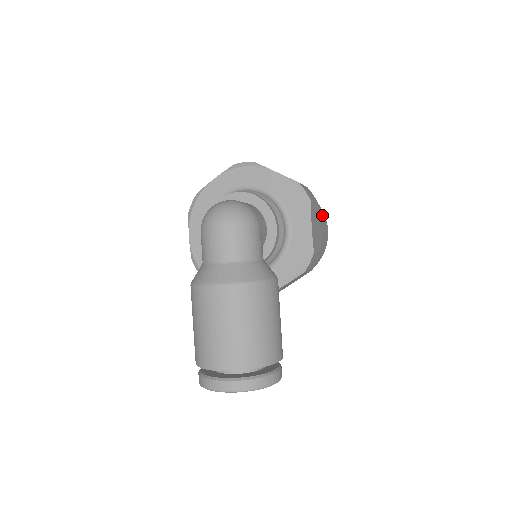
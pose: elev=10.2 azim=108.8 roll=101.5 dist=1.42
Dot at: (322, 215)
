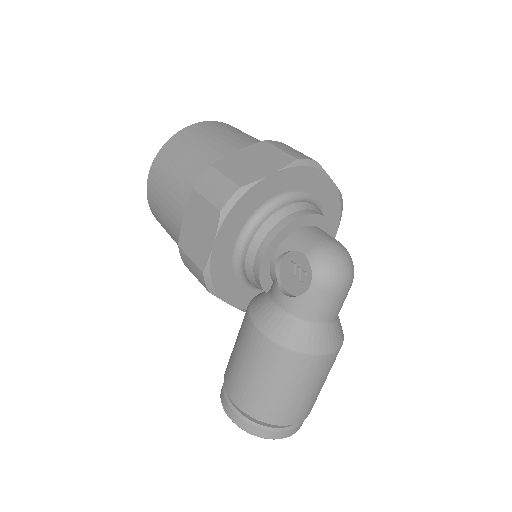
Dot at: occluded
